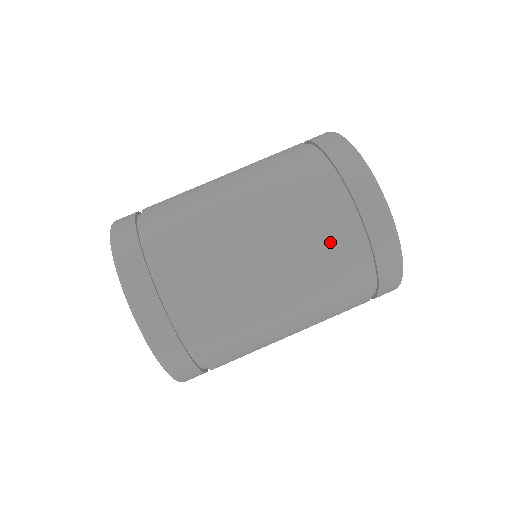
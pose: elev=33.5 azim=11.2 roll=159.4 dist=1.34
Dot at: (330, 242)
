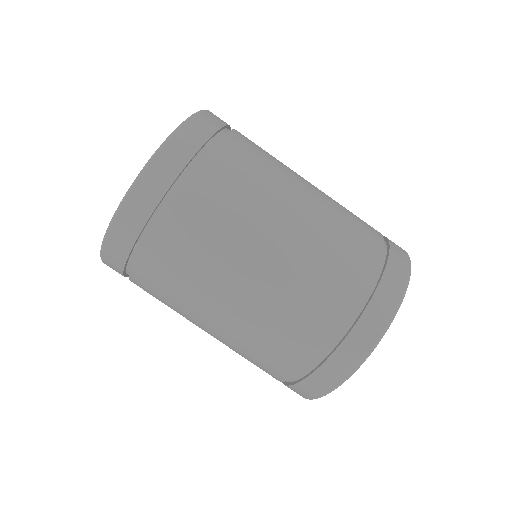
Dot at: (310, 318)
